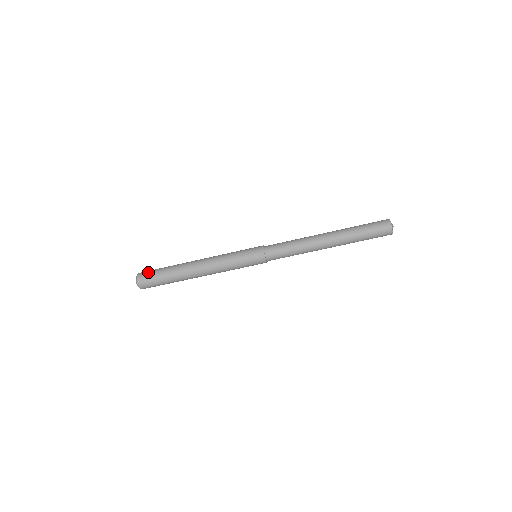
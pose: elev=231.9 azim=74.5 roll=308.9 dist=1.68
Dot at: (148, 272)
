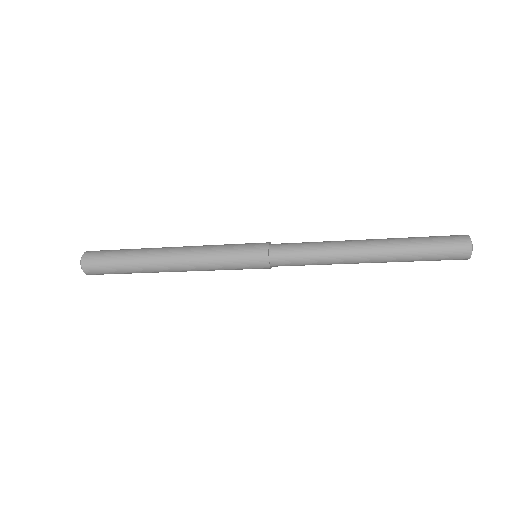
Dot at: (97, 266)
